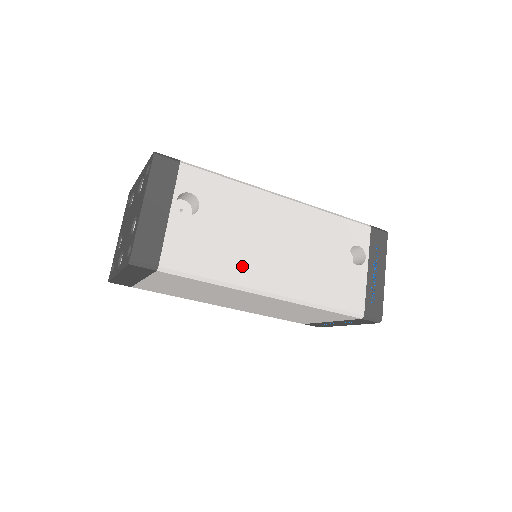
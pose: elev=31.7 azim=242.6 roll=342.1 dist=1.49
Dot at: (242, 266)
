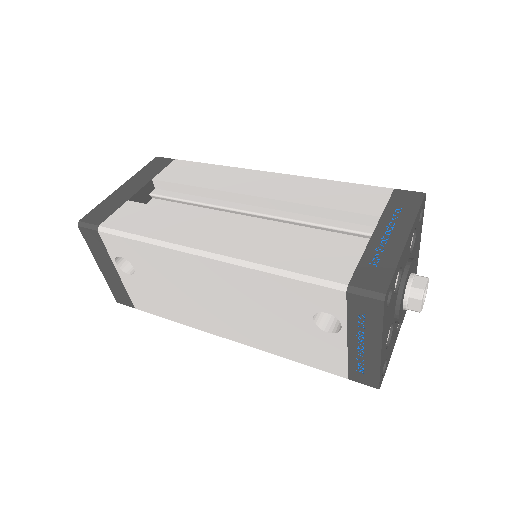
Dot at: (192, 315)
